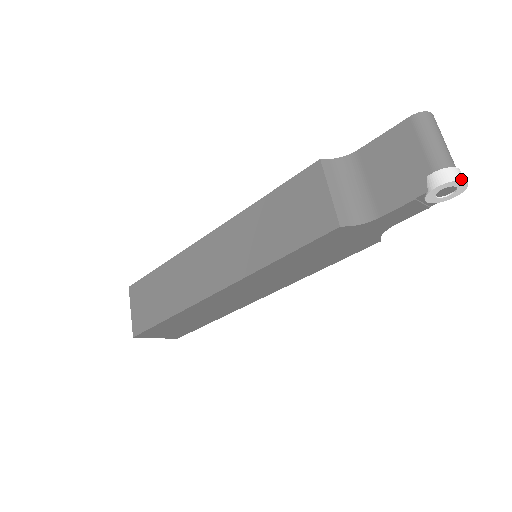
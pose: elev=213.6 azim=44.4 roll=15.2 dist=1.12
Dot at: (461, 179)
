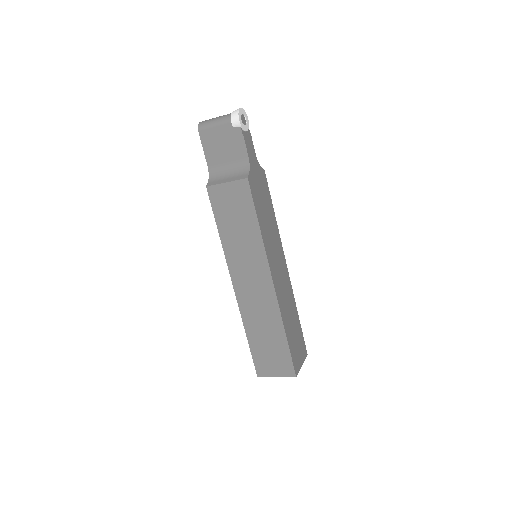
Dot at: (239, 109)
